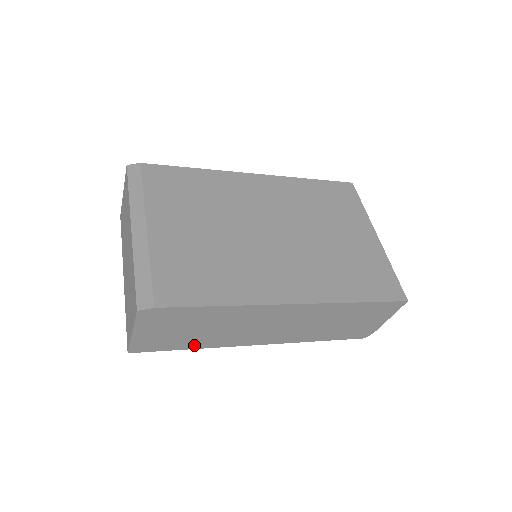
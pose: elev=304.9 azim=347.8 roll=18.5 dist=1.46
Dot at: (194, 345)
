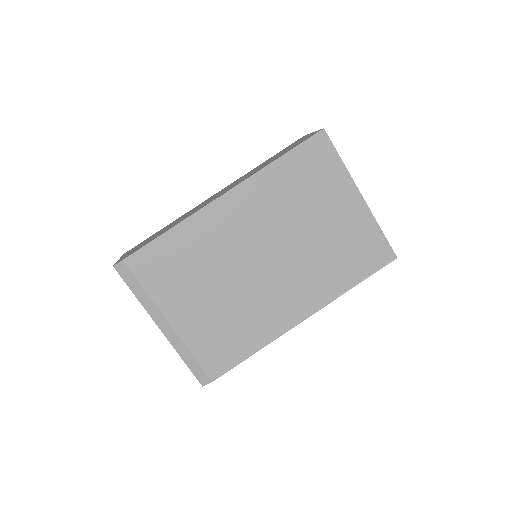
Dot at: occluded
